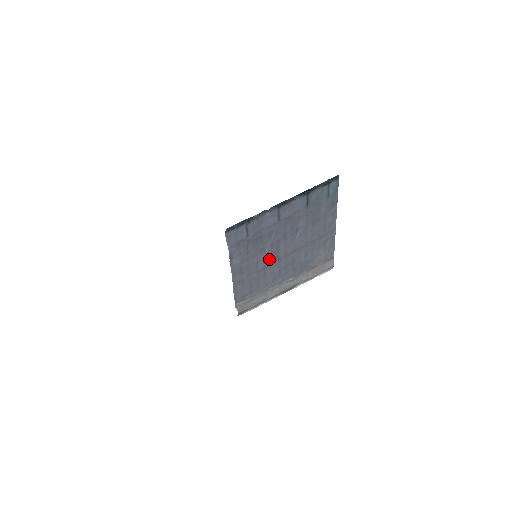
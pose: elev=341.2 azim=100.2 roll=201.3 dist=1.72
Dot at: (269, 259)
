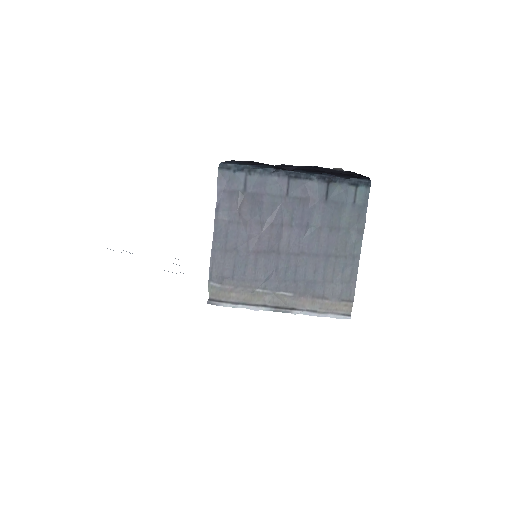
Dot at: (265, 243)
